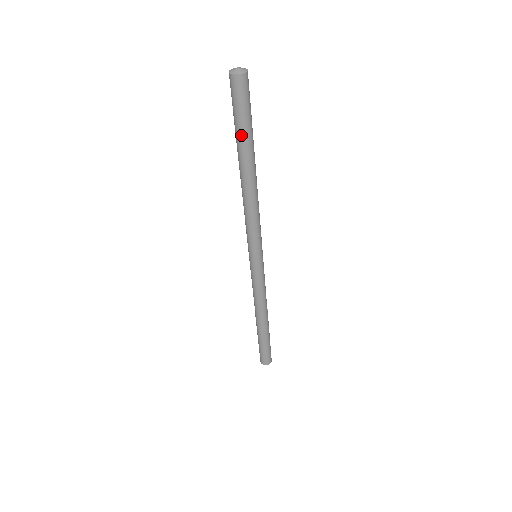
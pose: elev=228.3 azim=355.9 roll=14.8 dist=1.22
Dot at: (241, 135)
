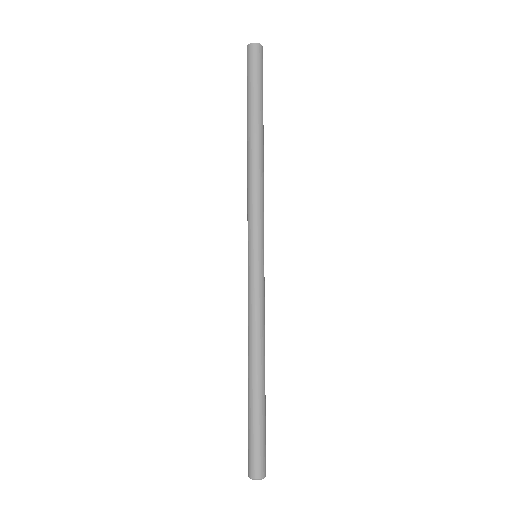
Dot at: (247, 99)
